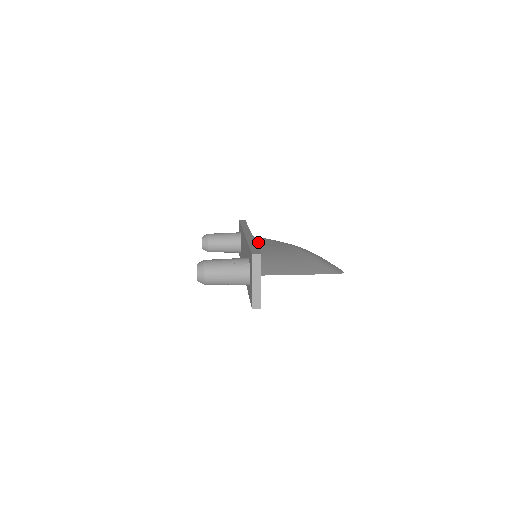
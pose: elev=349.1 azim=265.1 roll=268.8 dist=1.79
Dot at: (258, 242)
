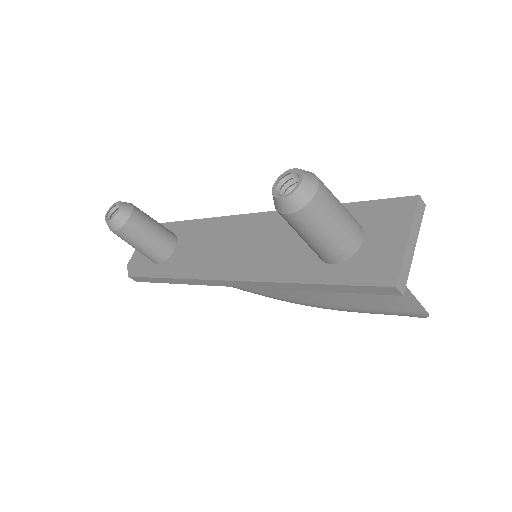
Dot at: occluded
